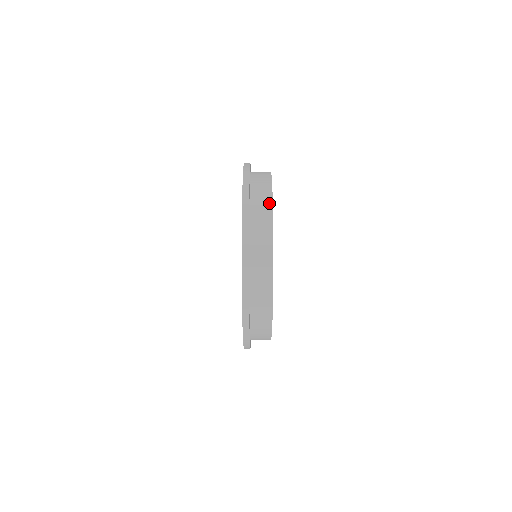
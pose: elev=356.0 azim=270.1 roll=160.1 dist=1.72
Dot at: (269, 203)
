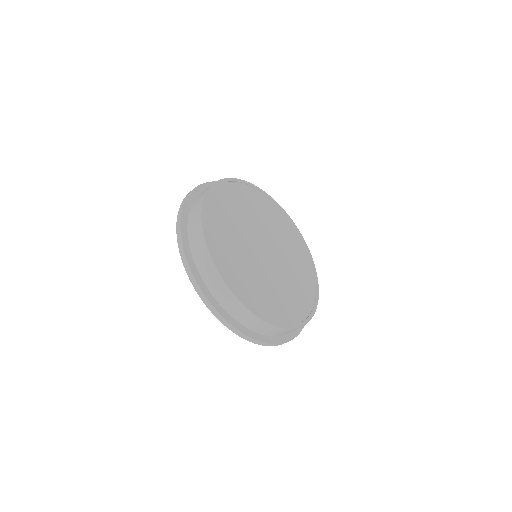
Dot at: (199, 209)
